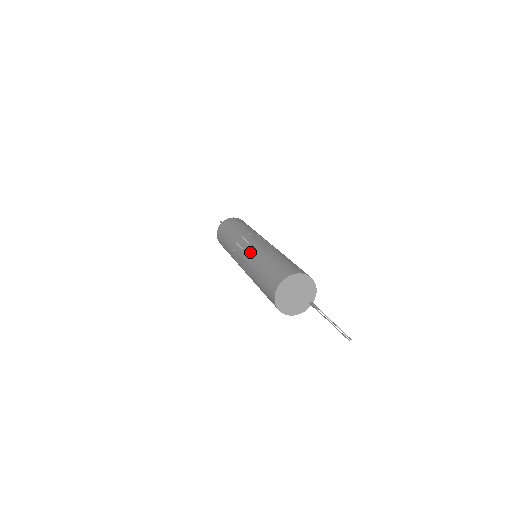
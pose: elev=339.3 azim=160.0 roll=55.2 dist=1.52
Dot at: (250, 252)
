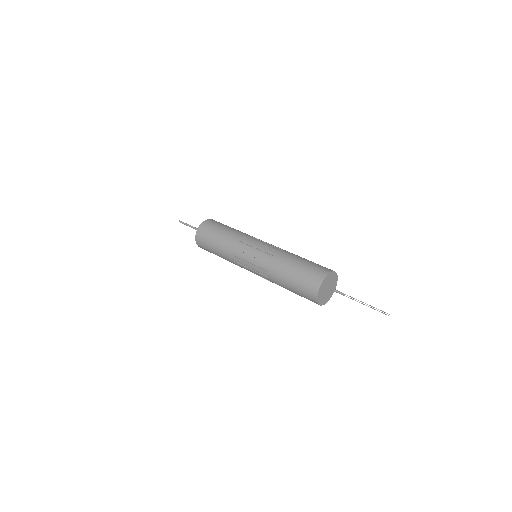
Dot at: (263, 257)
